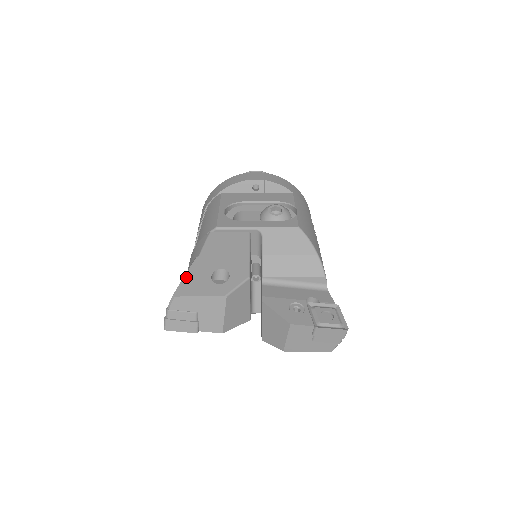
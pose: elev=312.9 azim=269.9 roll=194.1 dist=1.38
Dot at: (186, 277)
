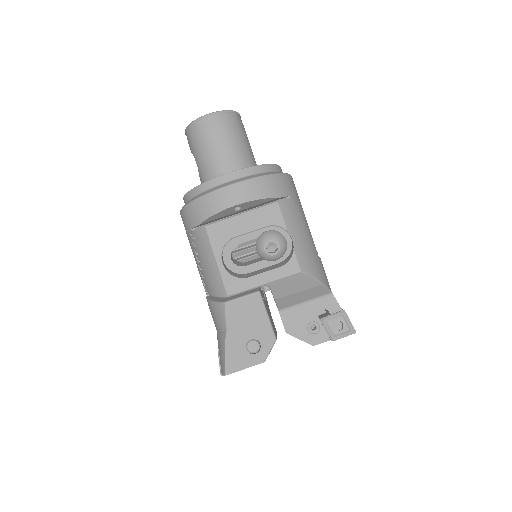
Dot at: (227, 356)
